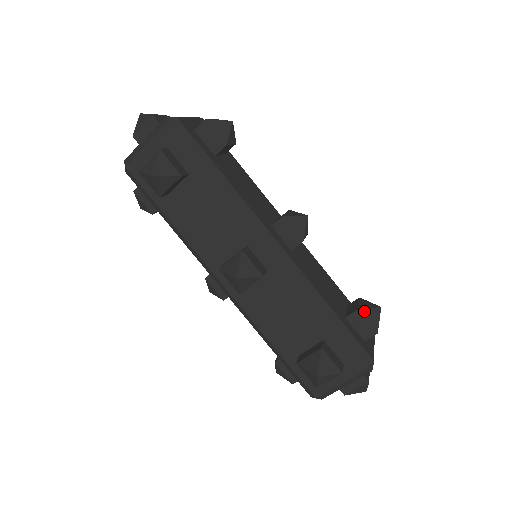
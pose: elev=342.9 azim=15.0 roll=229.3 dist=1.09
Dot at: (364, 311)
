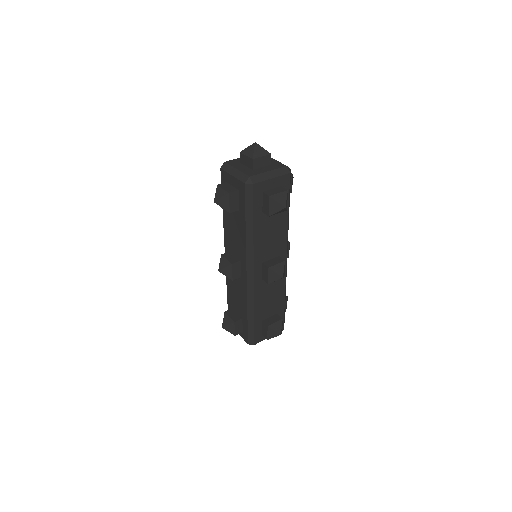
Dot at: occluded
